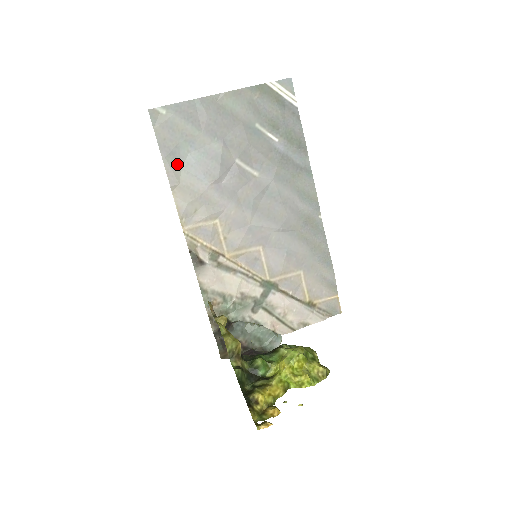
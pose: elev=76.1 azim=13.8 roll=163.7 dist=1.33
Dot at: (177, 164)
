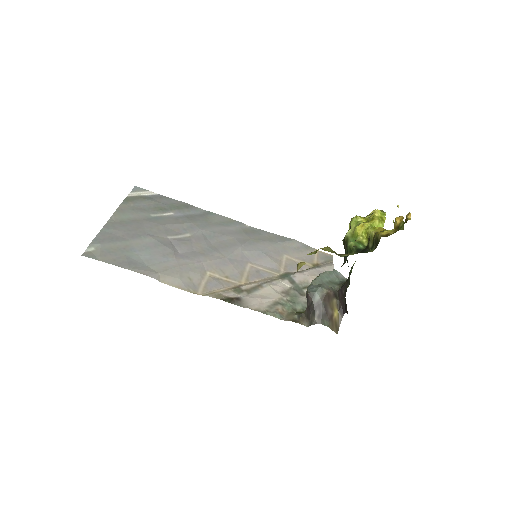
Dot at: (141, 266)
